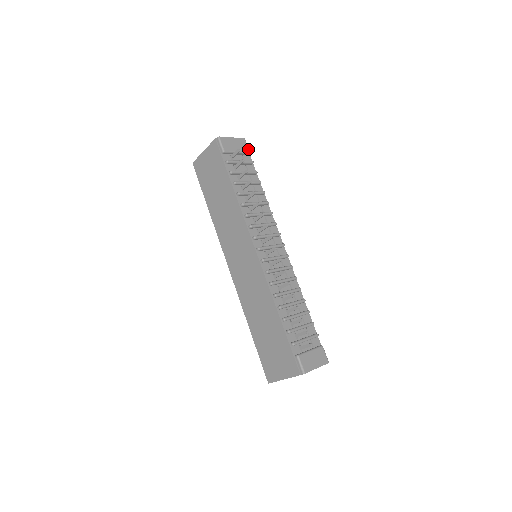
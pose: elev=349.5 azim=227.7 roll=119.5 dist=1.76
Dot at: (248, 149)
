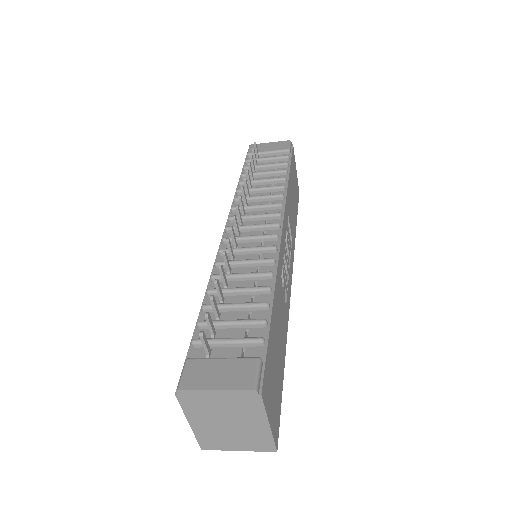
Dot at: (288, 147)
